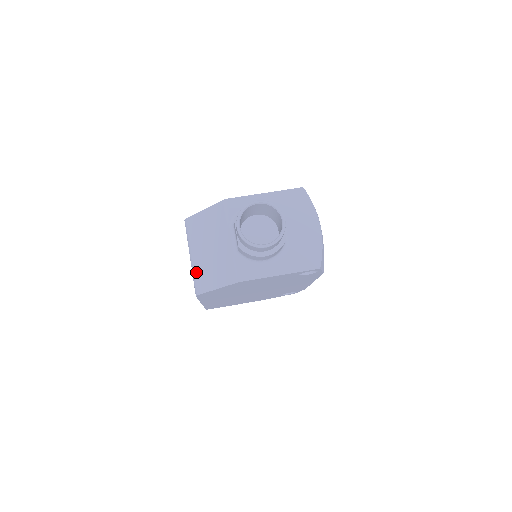
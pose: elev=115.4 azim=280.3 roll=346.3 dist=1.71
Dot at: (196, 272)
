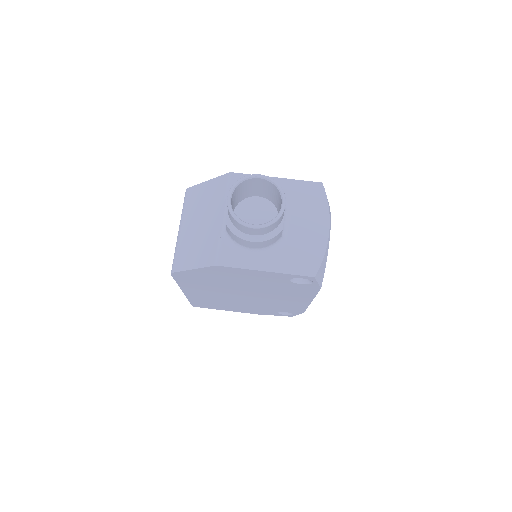
Dot at: (179, 247)
